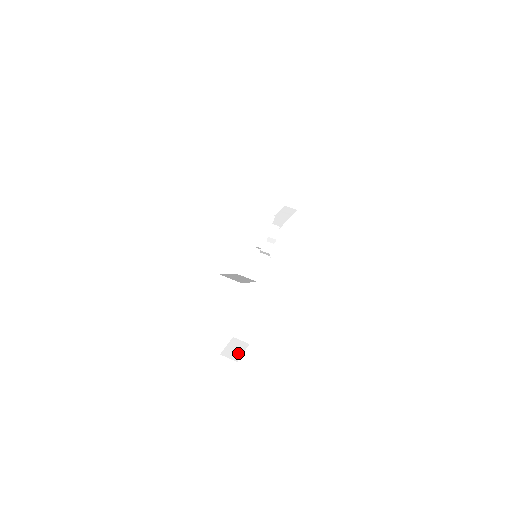
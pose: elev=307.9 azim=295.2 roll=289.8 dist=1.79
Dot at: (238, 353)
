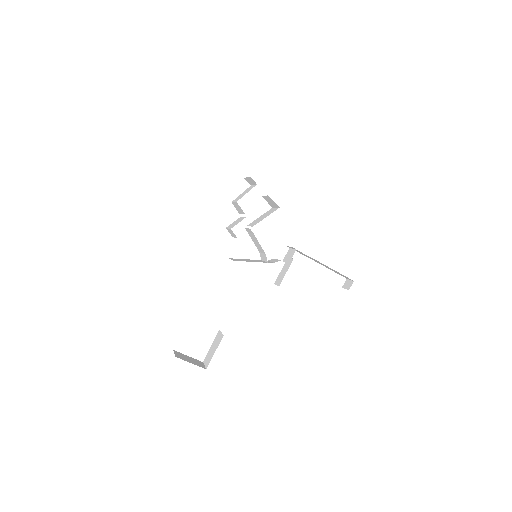
Dot at: (187, 360)
